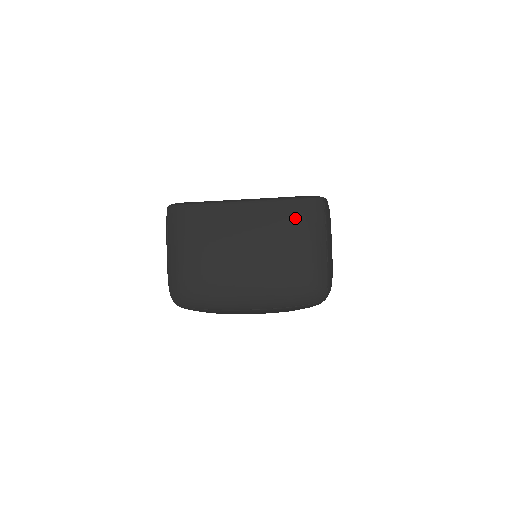
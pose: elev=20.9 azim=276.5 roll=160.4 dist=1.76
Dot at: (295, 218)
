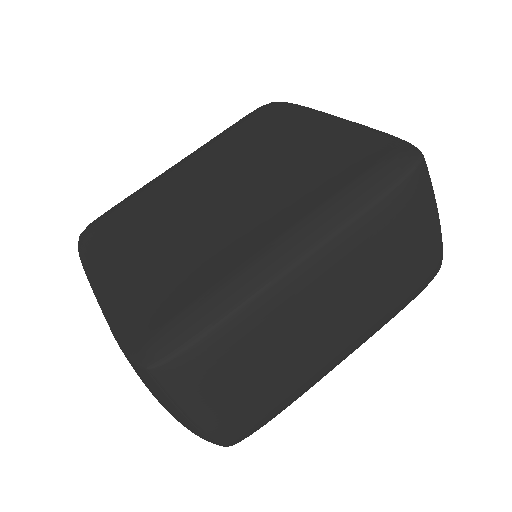
Dot at: occluded
